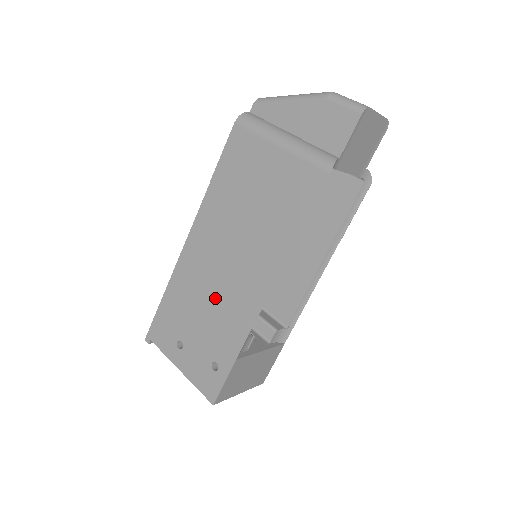
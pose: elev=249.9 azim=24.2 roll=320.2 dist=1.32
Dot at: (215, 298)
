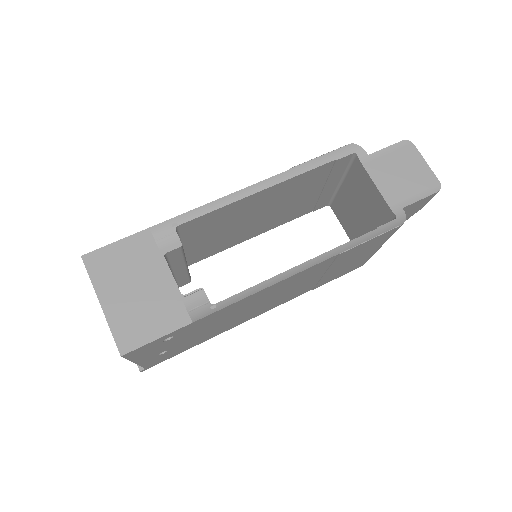
Dot at: occluded
